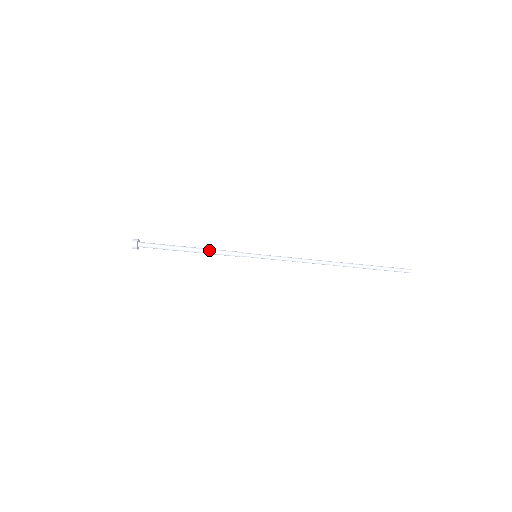
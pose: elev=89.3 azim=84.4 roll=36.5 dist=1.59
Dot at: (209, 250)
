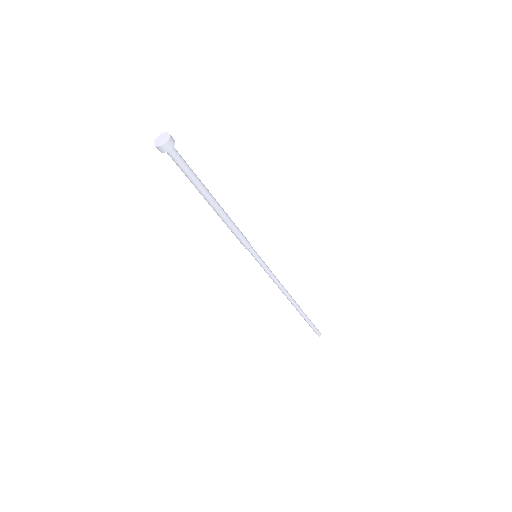
Dot at: (229, 222)
